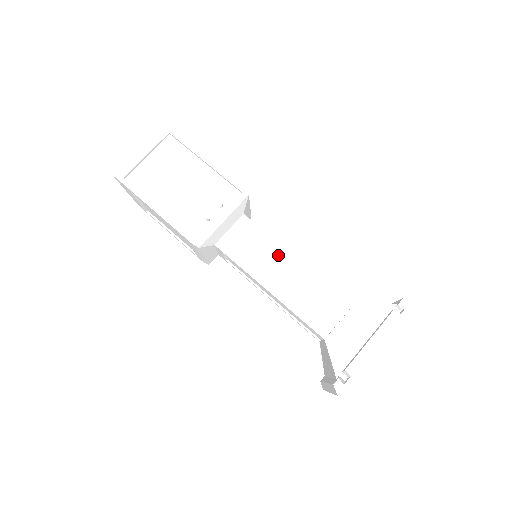
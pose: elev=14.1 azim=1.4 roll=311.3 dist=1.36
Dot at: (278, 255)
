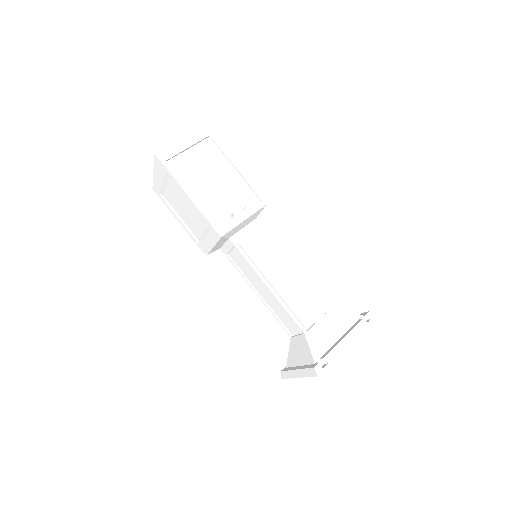
Dot at: (278, 259)
